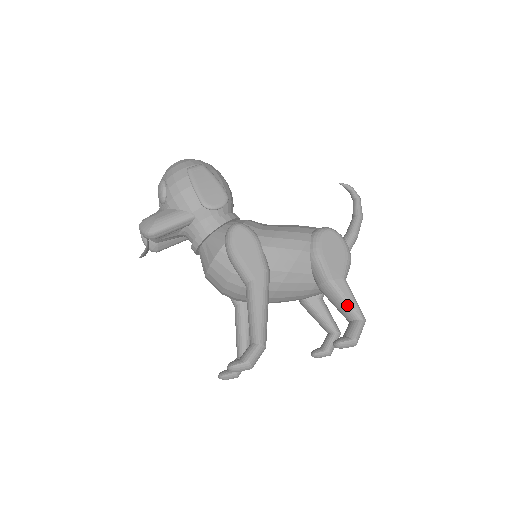
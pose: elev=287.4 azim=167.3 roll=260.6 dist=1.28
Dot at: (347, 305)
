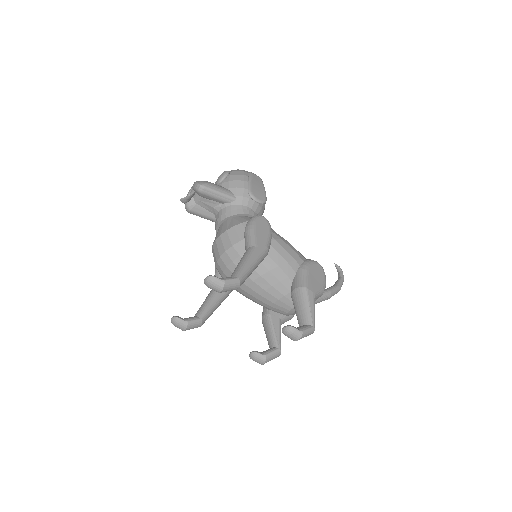
Dot at: (307, 310)
